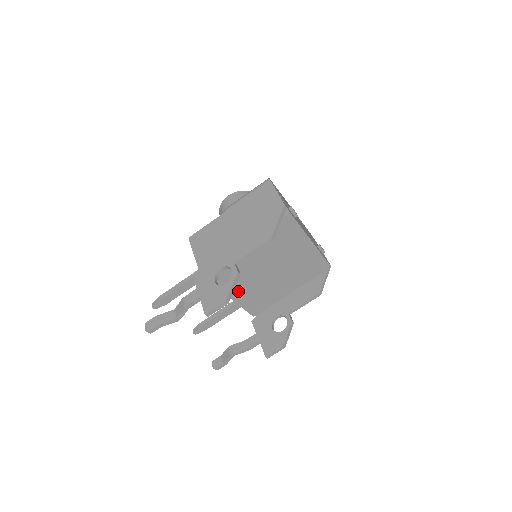
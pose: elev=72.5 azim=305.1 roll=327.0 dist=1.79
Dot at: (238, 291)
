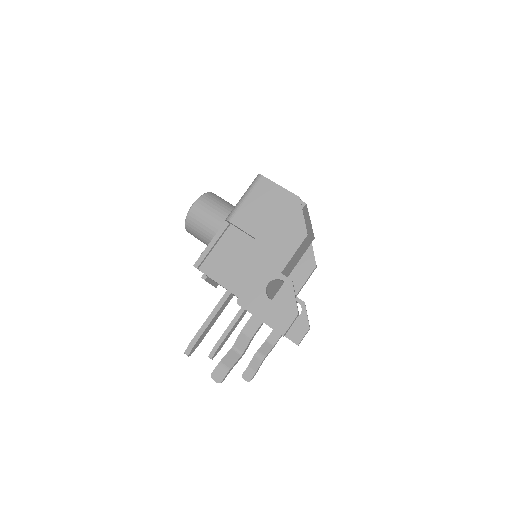
Dot at: occluded
